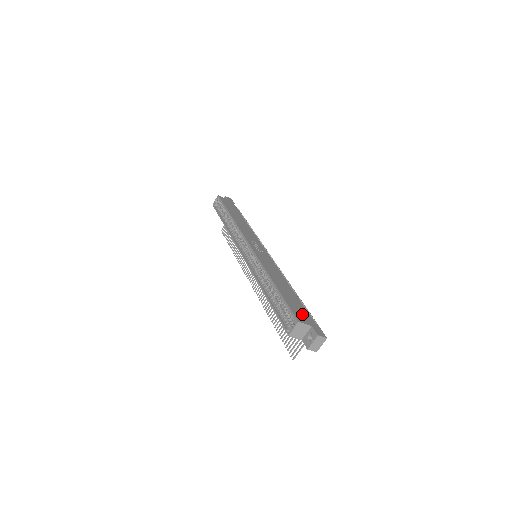
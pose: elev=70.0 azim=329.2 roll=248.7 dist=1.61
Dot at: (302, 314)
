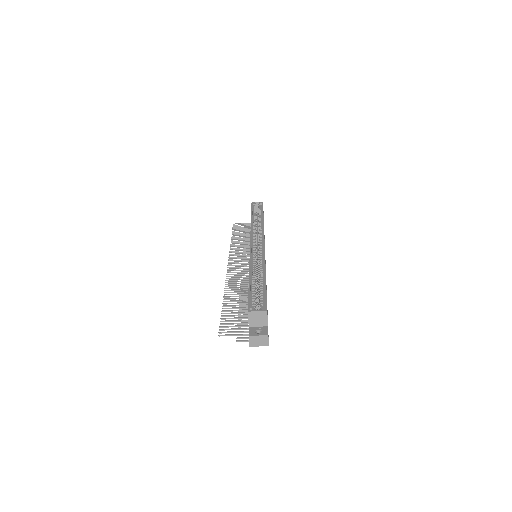
Dot at: occluded
